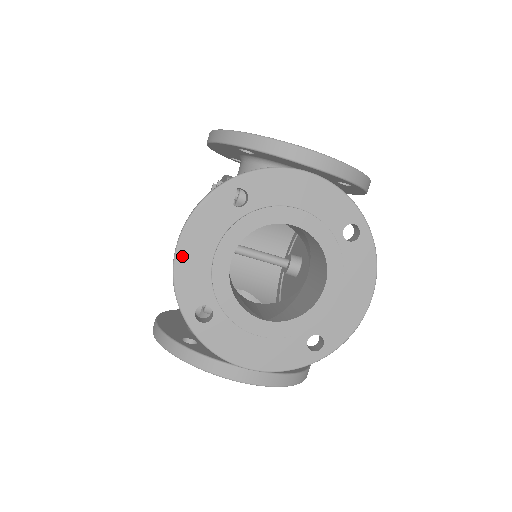
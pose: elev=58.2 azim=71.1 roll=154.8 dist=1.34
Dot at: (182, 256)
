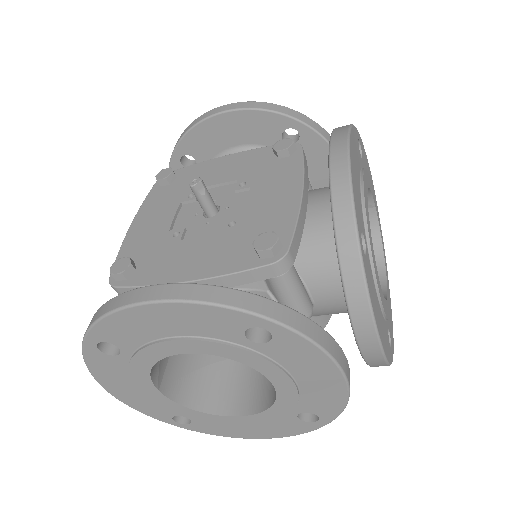
Dot at: (352, 161)
